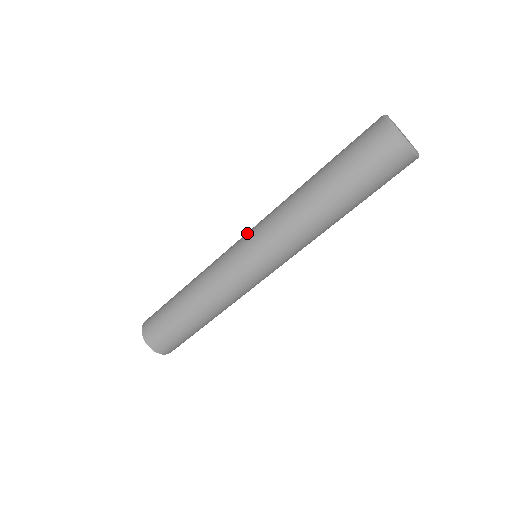
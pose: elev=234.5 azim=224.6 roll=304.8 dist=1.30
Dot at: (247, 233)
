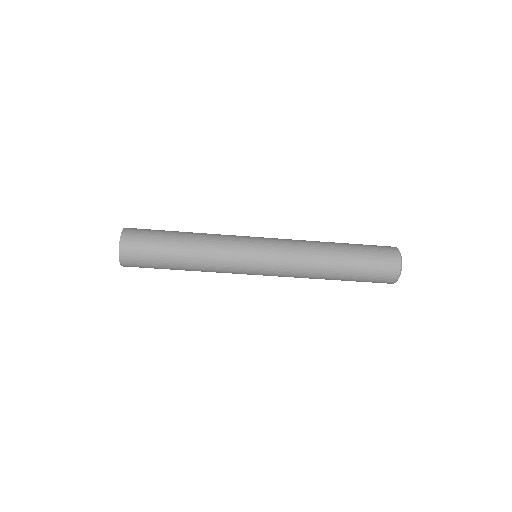
Dot at: (267, 239)
